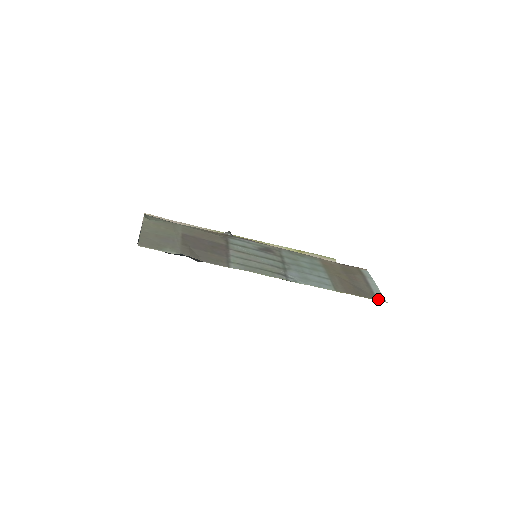
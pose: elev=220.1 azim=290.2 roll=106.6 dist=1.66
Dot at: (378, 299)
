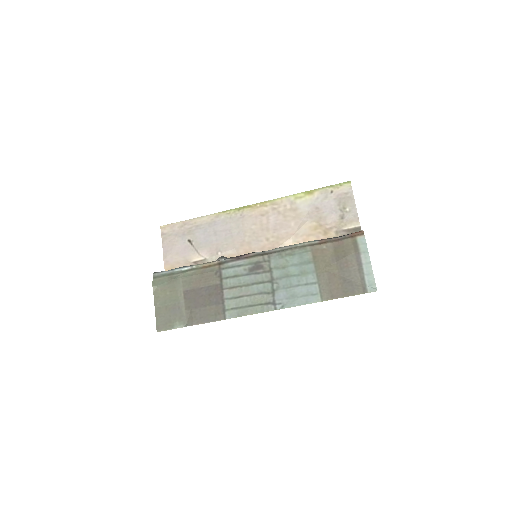
Dot at: (367, 290)
